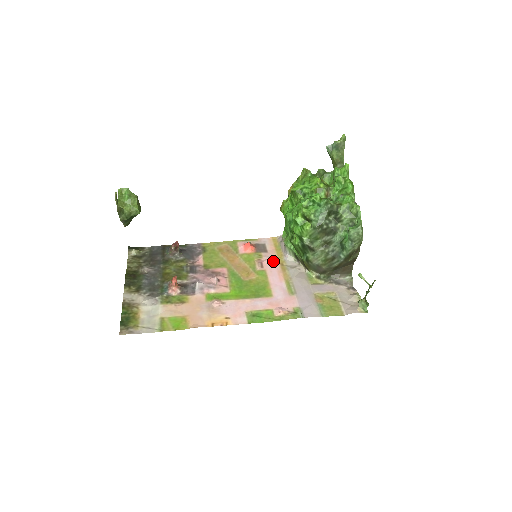
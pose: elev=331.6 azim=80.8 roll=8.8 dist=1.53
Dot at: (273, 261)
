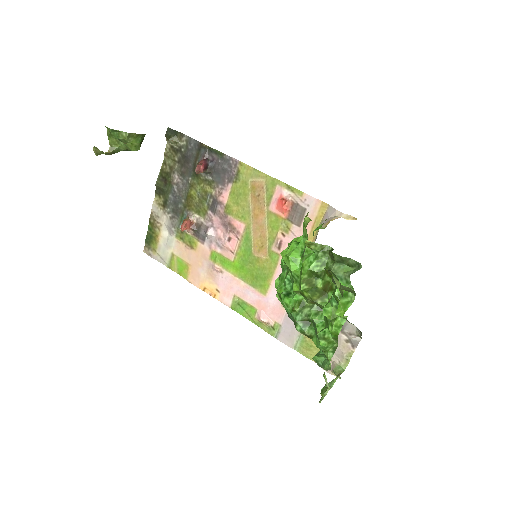
Dot at: occluded
